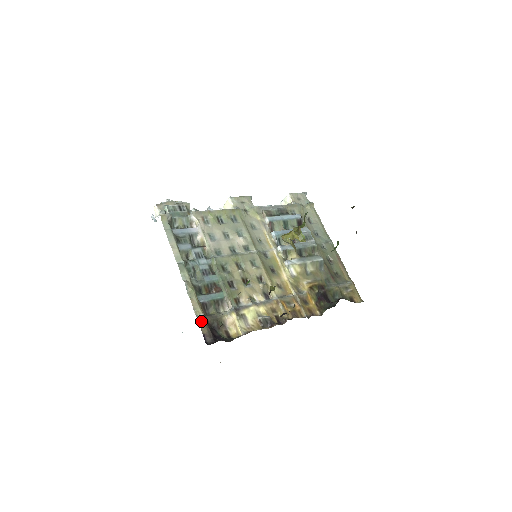
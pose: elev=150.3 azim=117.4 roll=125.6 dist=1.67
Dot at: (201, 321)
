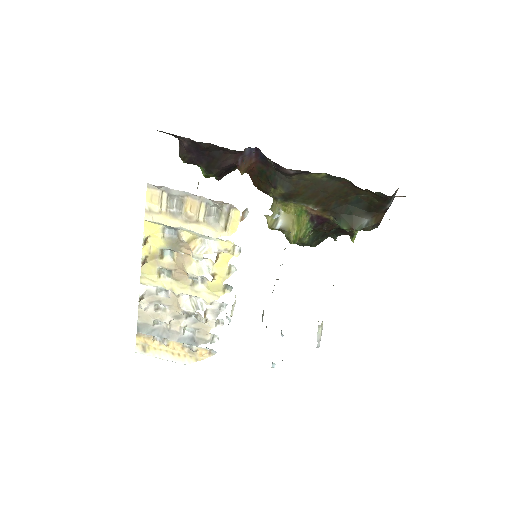
Dot at: occluded
